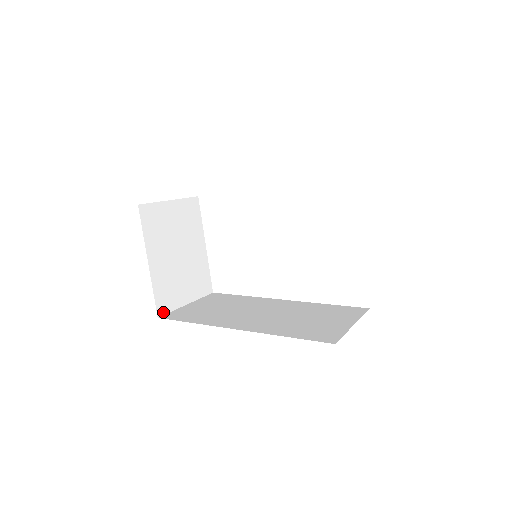
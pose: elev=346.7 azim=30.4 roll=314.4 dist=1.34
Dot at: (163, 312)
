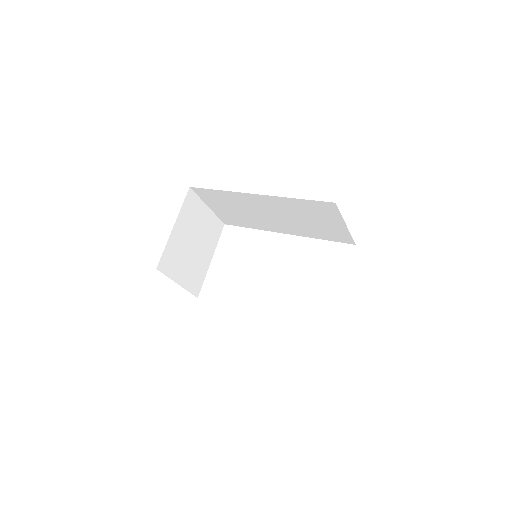
Dot at: (161, 270)
